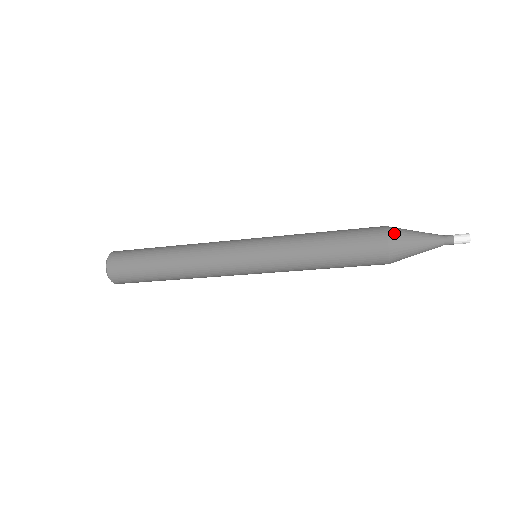
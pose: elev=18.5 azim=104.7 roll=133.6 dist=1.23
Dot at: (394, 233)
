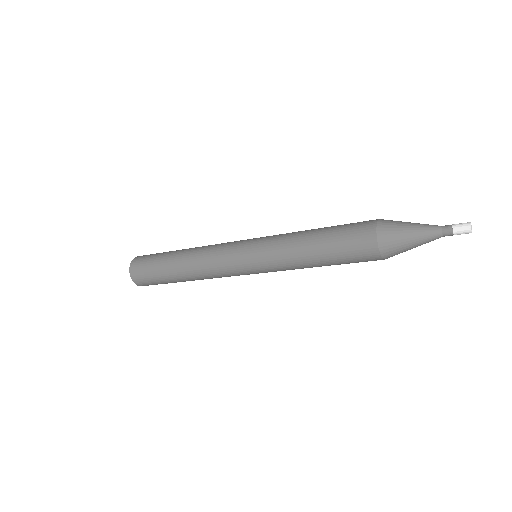
Dot at: (384, 226)
